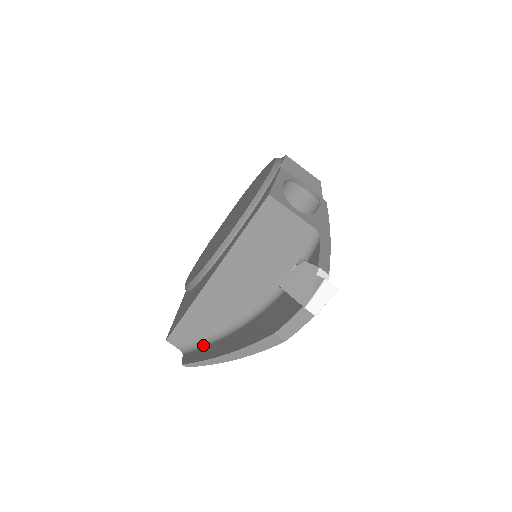
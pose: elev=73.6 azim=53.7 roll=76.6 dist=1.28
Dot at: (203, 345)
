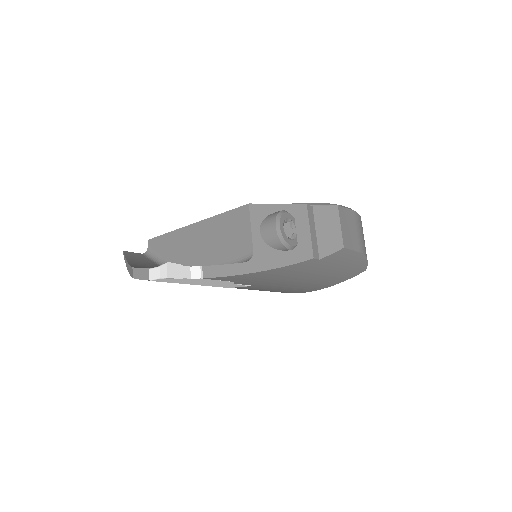
Dot at: (153, 260)
